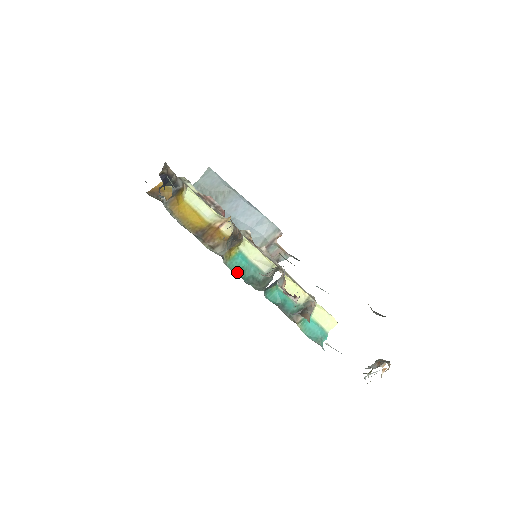
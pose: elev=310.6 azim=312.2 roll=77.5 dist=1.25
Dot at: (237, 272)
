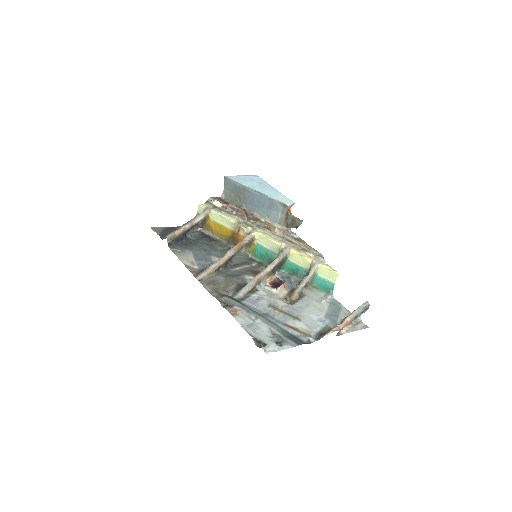
Dot at: (261, 259)
